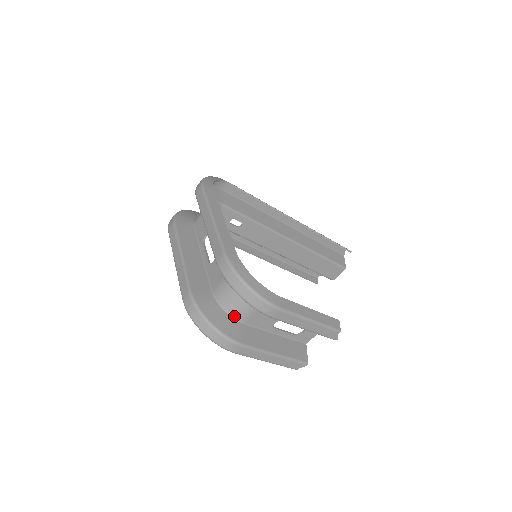
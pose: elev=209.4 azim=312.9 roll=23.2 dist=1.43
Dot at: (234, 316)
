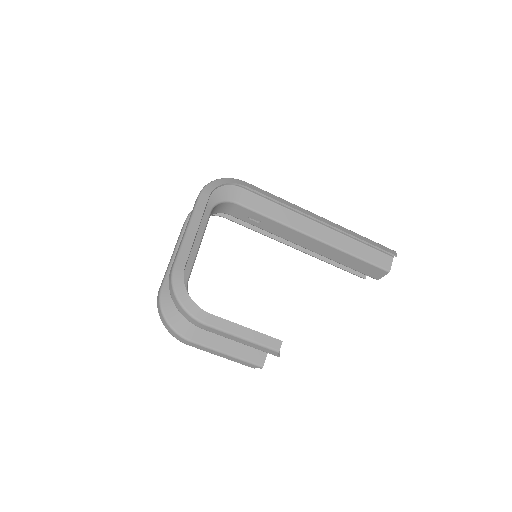
Dot at: occluded
